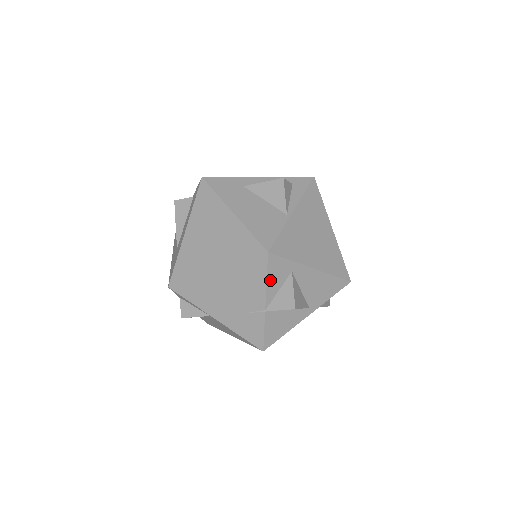
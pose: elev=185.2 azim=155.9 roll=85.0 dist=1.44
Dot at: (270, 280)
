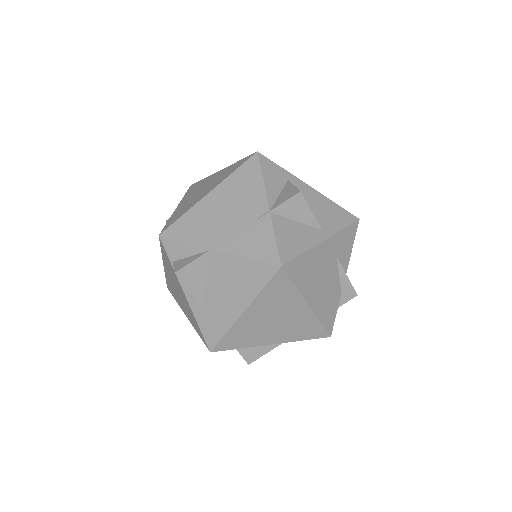
Dot at: (267, 180)
